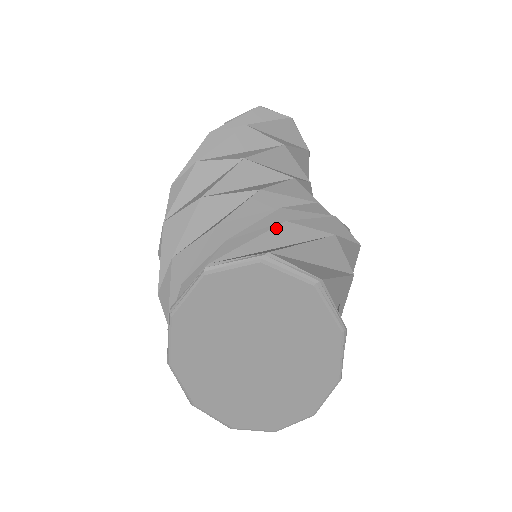
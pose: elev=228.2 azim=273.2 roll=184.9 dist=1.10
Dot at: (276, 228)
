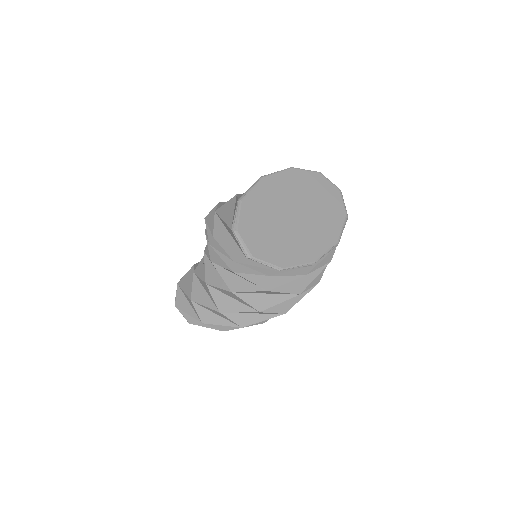
Dot at: occluded
